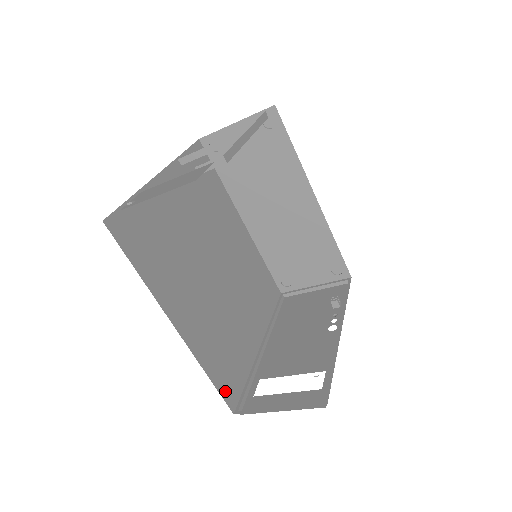
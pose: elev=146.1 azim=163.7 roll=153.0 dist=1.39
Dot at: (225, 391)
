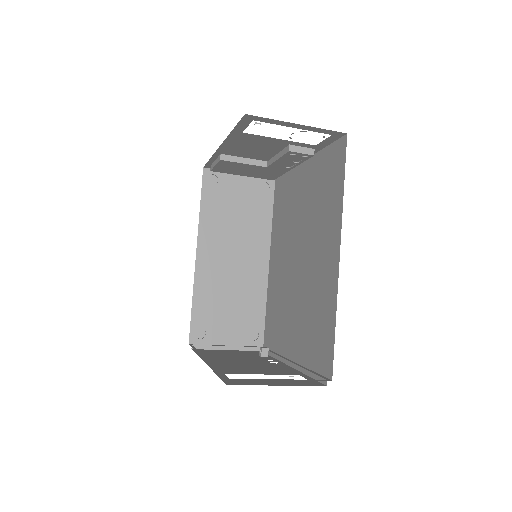
Dot at: occluded
